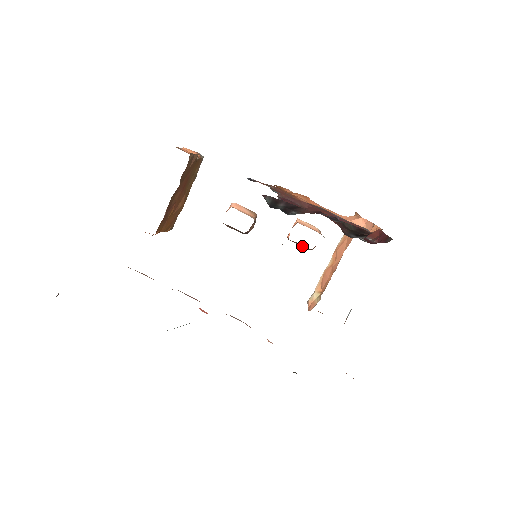
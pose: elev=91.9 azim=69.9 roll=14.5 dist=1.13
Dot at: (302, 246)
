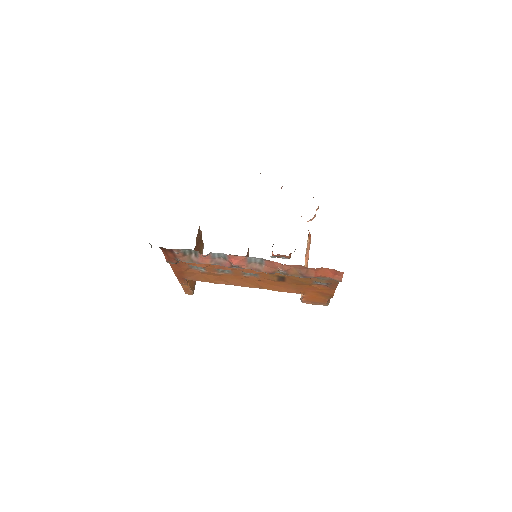
Dot at: occluded
